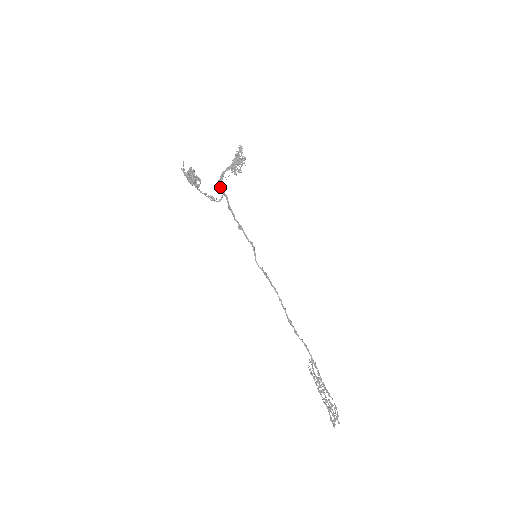
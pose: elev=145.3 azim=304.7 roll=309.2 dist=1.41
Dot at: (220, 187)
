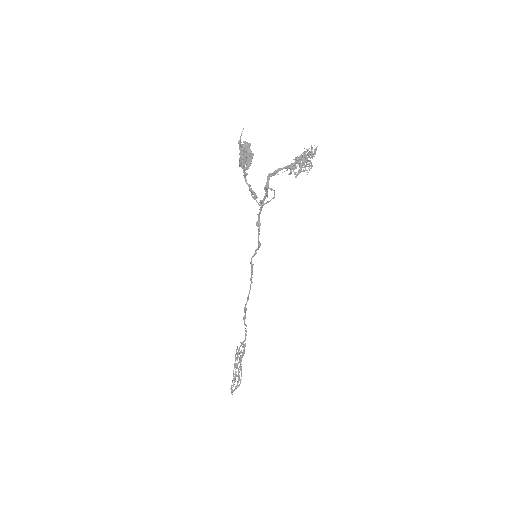
Dot at: (267, 181)
